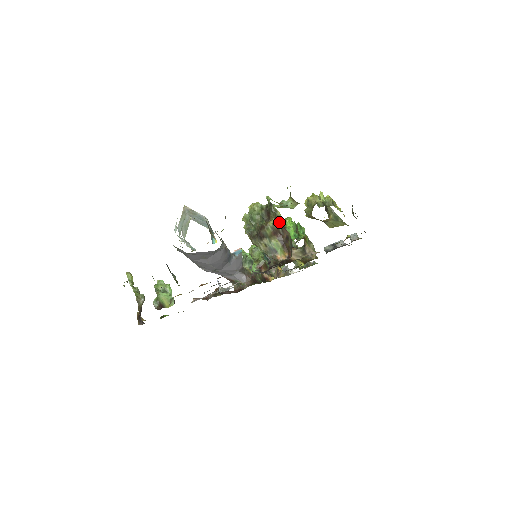
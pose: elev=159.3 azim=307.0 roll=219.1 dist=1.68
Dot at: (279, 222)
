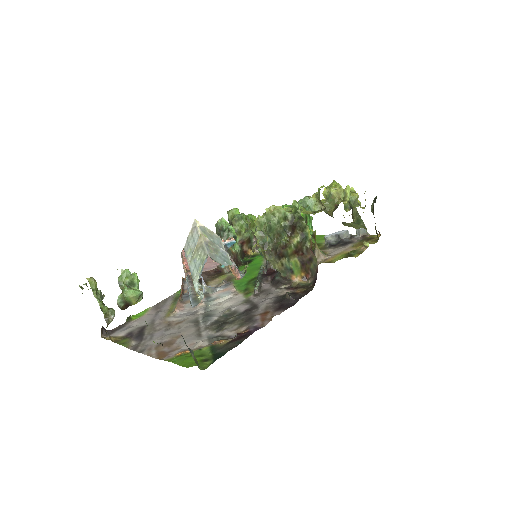
Dot at: (305, 240)
